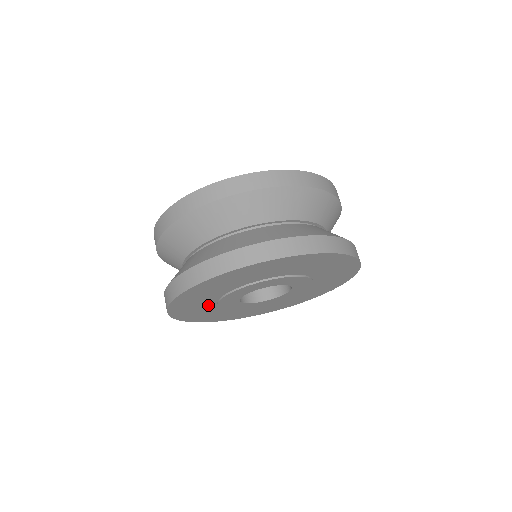
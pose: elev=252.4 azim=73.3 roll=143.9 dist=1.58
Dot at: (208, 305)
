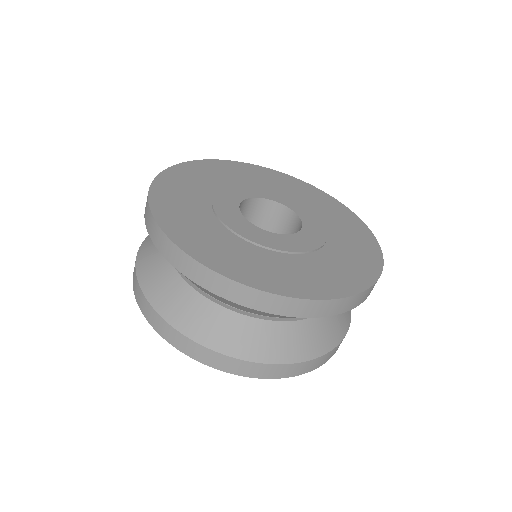
Dot at: occluded
